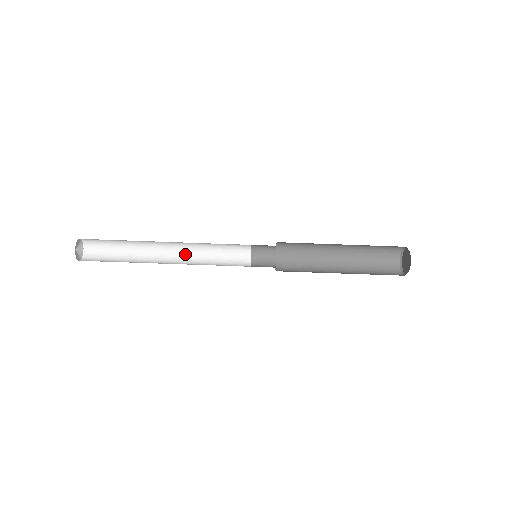
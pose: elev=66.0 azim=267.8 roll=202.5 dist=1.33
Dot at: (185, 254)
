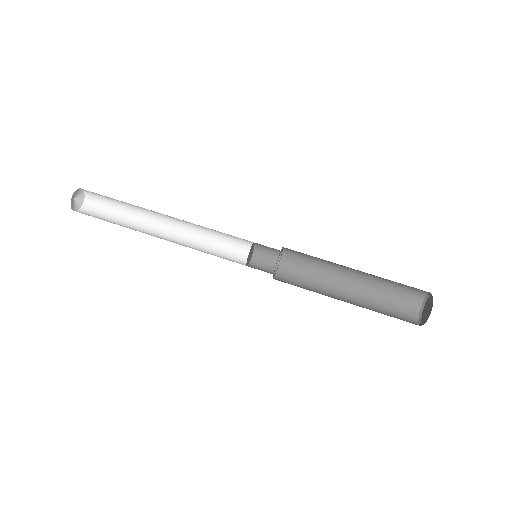
Dot at: (176, 243)
